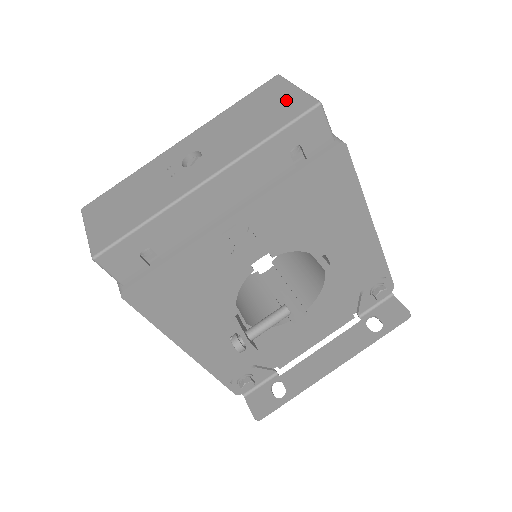
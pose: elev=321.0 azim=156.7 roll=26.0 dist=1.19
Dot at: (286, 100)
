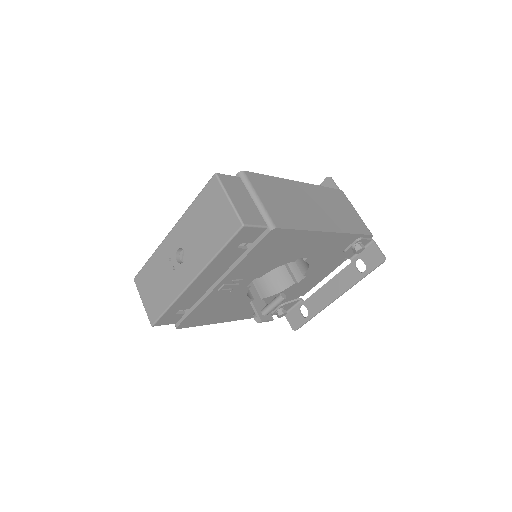
Dot at: (223, 213)
